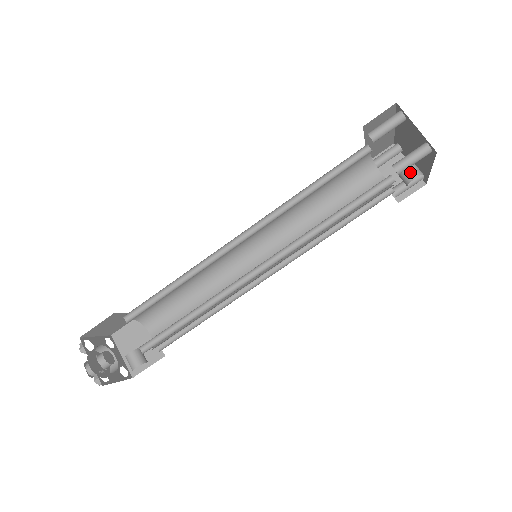
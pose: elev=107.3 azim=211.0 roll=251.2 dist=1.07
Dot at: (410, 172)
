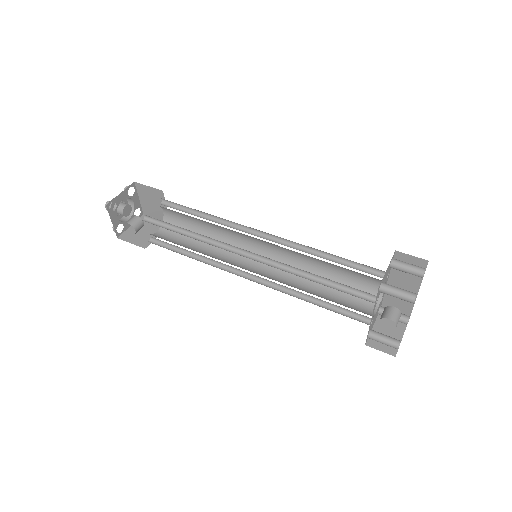
Dot at: (391, 313)
